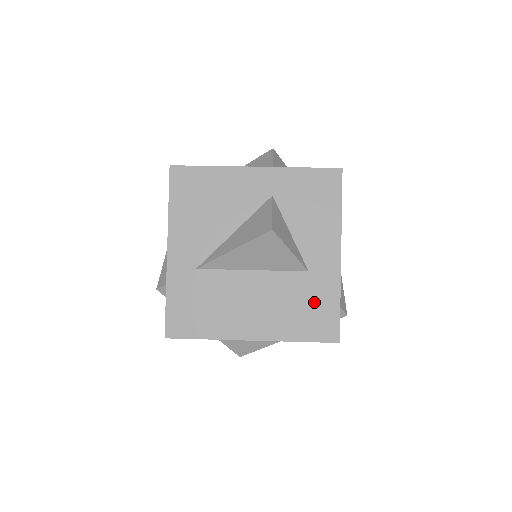
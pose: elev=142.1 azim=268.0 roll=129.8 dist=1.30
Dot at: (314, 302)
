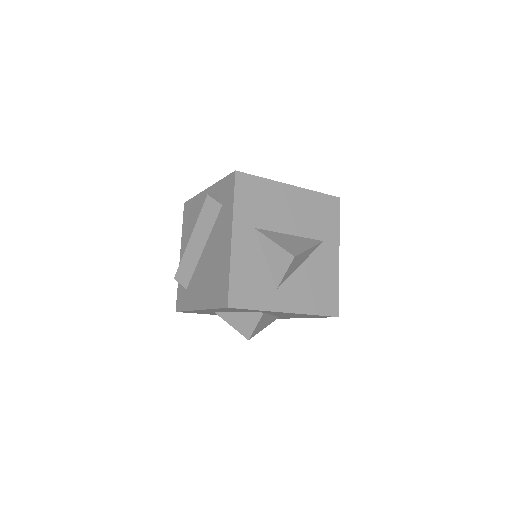
Dot at: occluded
